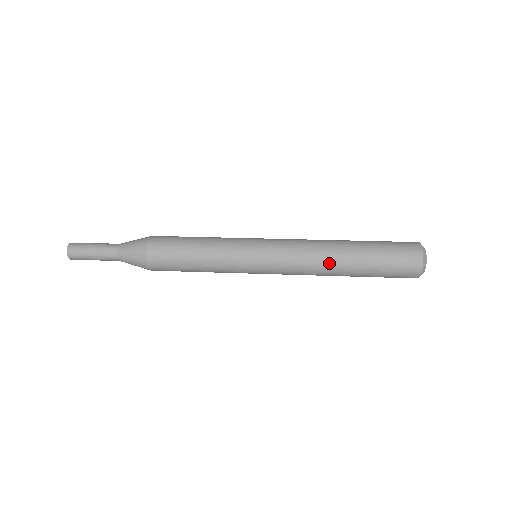
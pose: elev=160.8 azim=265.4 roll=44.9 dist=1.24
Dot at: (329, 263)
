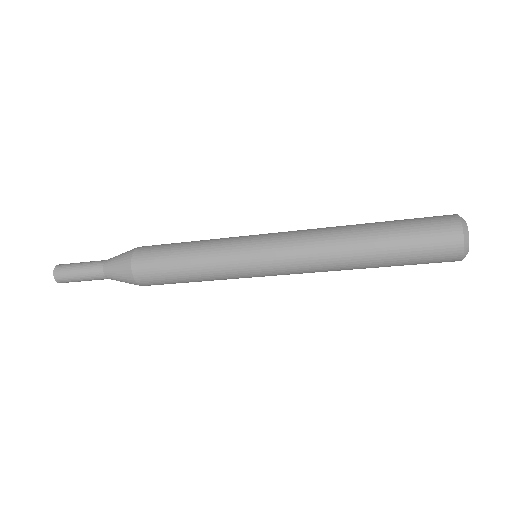
Dot at: (339, 233)
